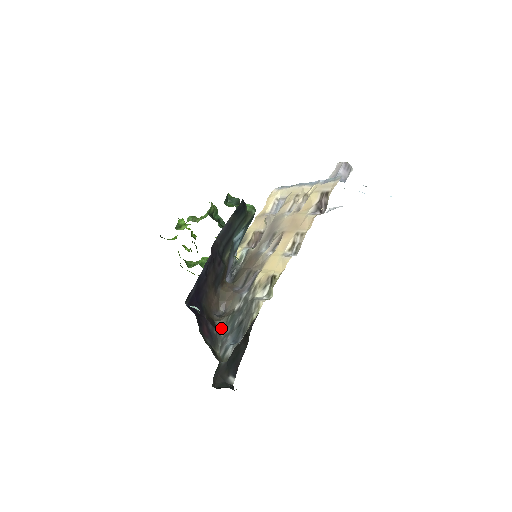
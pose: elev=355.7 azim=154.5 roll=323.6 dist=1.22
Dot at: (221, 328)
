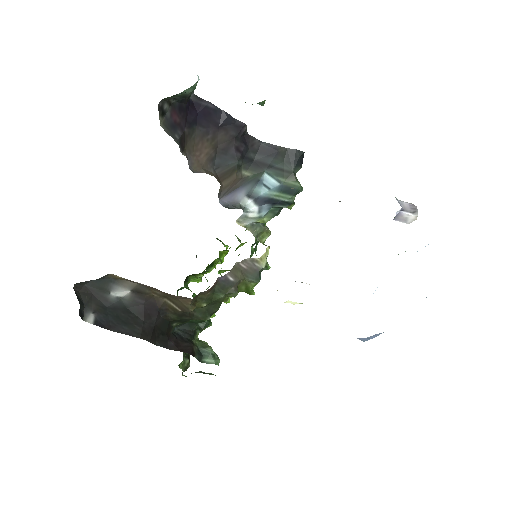
Dot at: occluded
